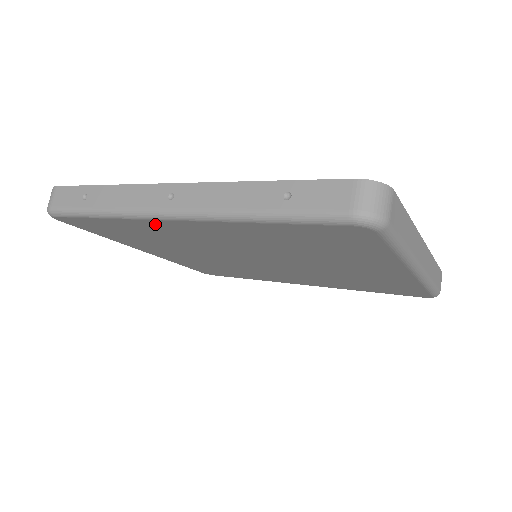
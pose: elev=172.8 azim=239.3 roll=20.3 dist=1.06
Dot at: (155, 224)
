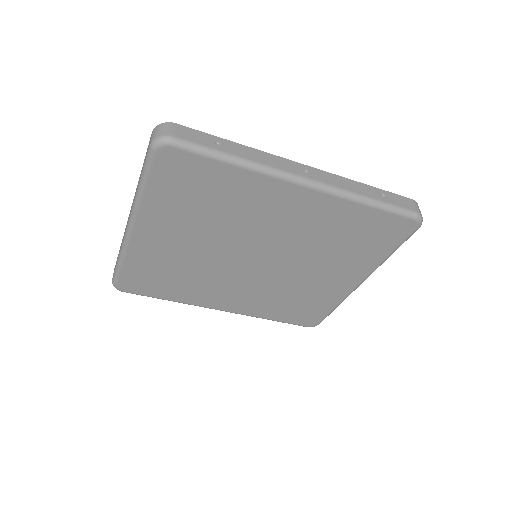
Dot at: (274, 187)
